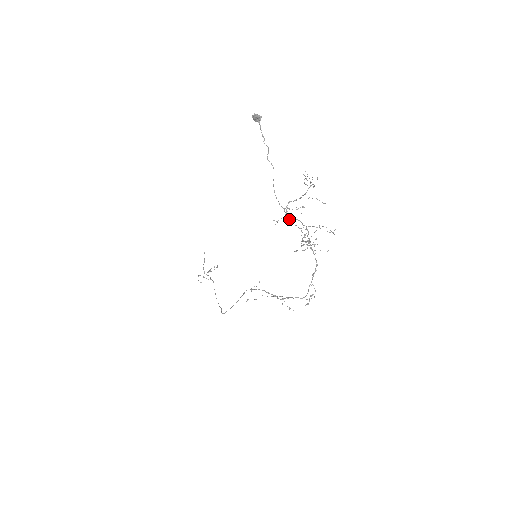
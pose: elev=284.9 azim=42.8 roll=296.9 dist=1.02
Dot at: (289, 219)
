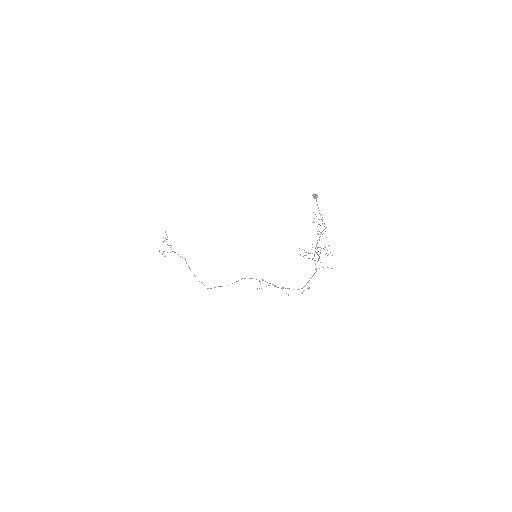
Dot at: (315, 251)
